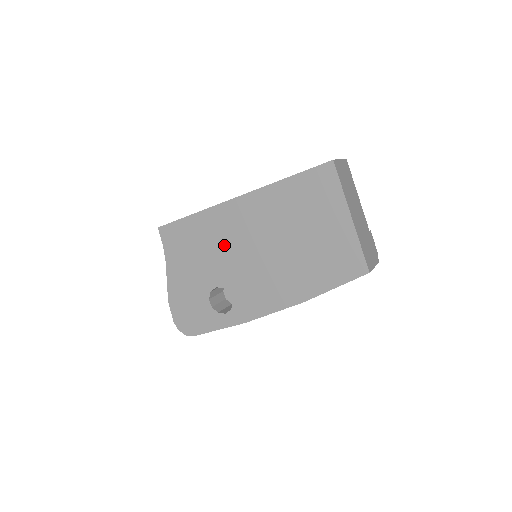
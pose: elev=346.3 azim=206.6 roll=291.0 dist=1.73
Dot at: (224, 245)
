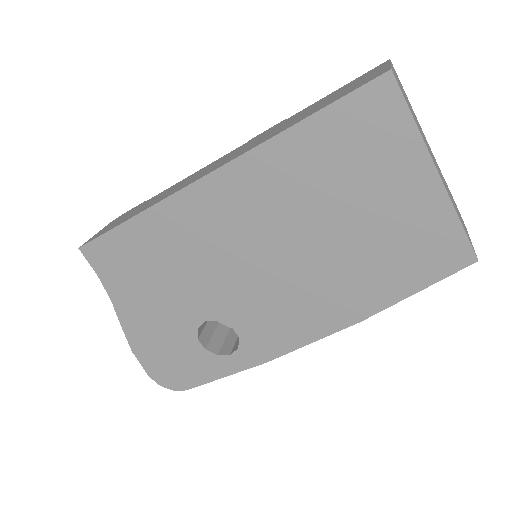
Dot at: (203, 257)
